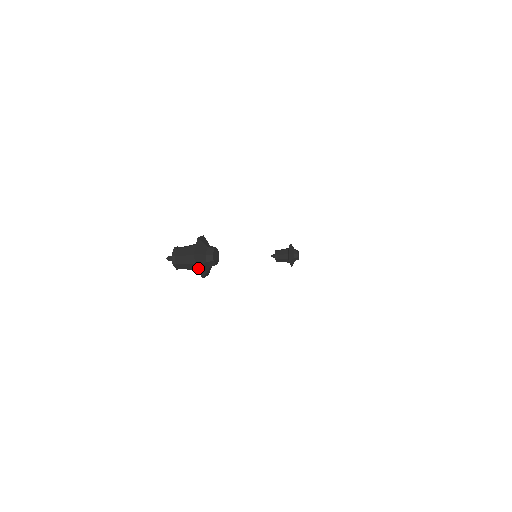
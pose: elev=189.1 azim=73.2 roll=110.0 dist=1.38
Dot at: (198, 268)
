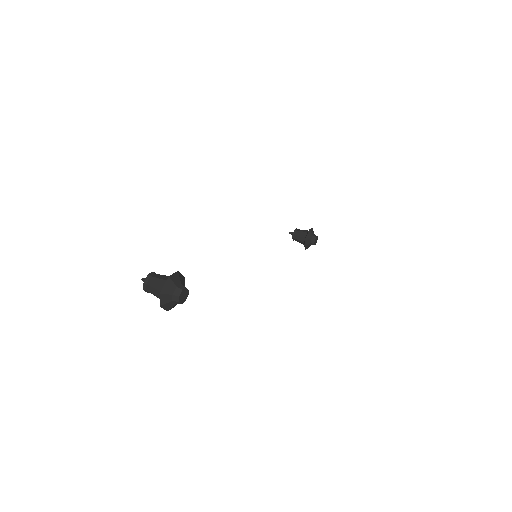
Dot at: (162, 305)
